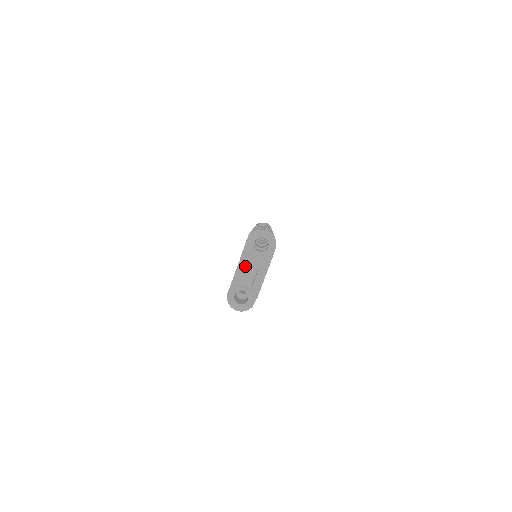
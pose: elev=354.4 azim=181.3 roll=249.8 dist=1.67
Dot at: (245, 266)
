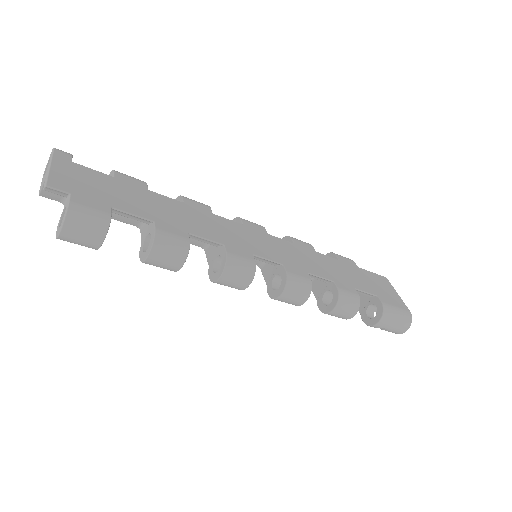
Dot at: occluded
